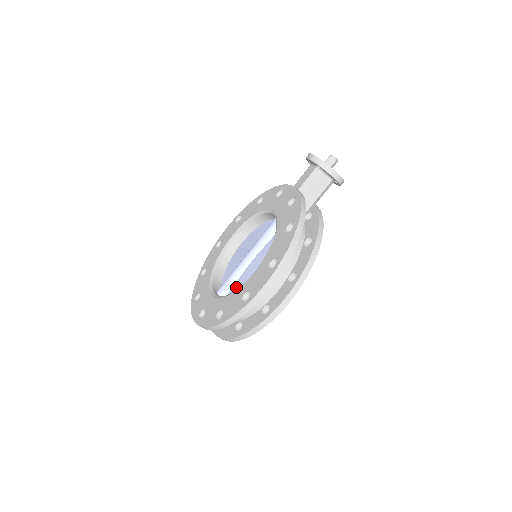
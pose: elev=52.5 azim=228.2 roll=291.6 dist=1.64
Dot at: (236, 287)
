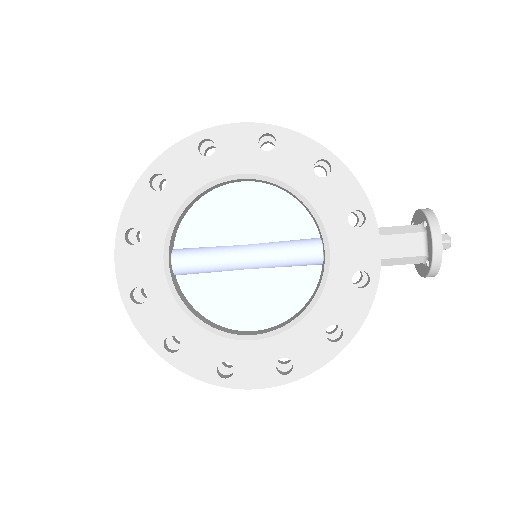
Dot at: (205, 284)
